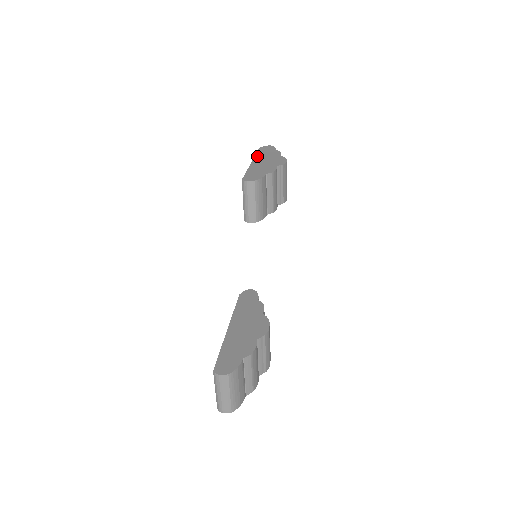
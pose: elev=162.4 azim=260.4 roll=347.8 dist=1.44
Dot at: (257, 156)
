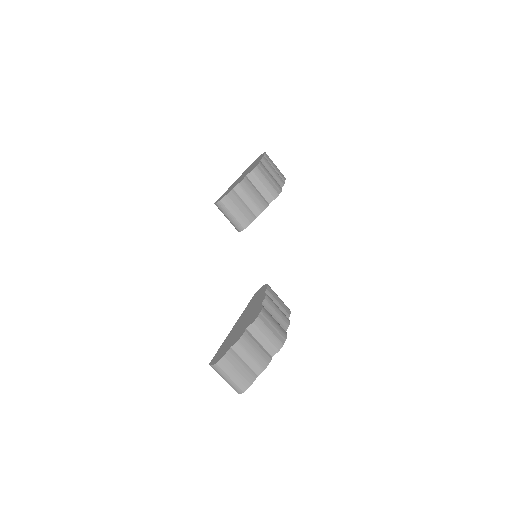
Dot at: (244, 171)
